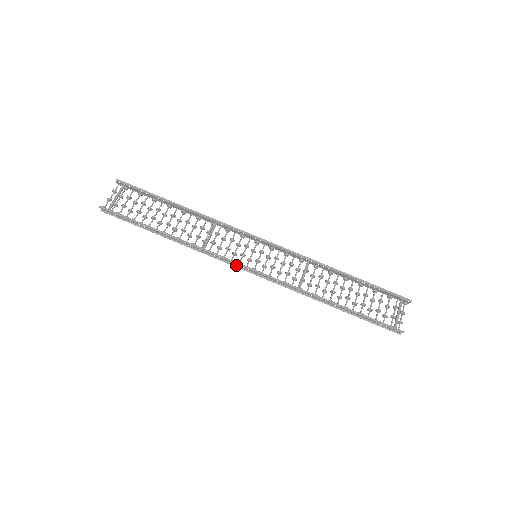
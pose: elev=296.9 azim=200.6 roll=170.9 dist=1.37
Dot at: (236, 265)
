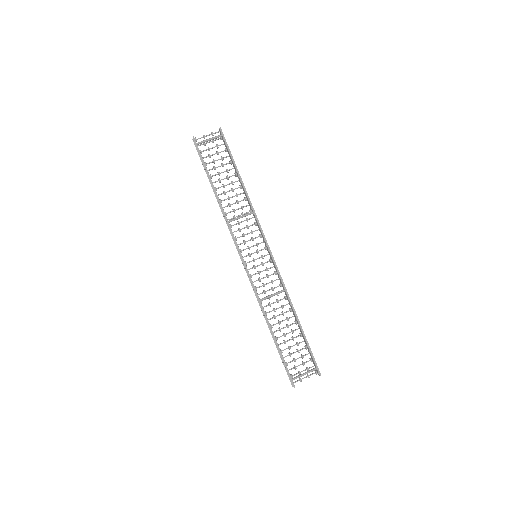
Dot at: occluded
